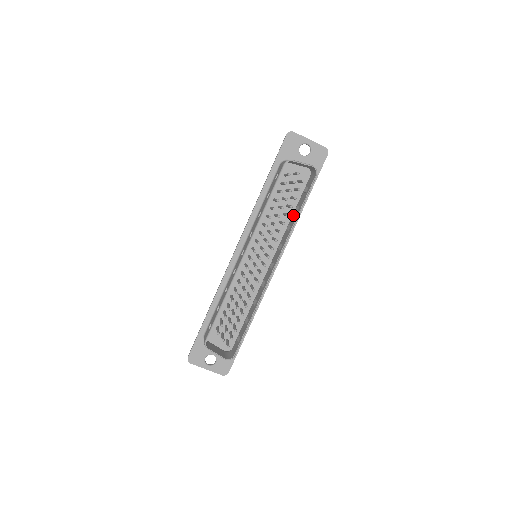
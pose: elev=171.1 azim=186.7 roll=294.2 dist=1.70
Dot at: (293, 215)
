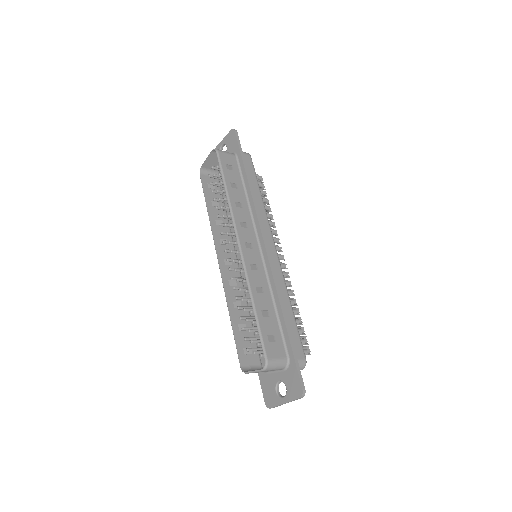
Dot at: (240, 195)
